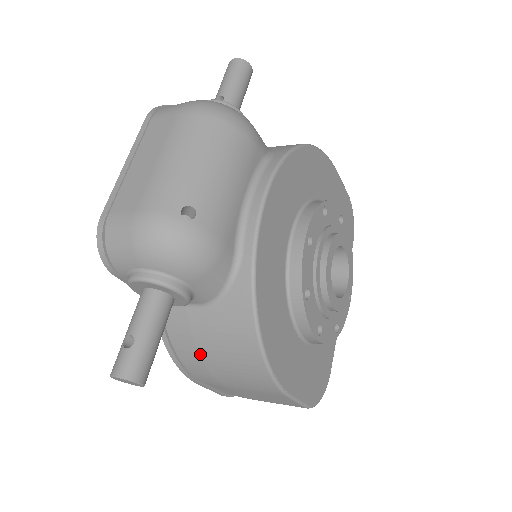
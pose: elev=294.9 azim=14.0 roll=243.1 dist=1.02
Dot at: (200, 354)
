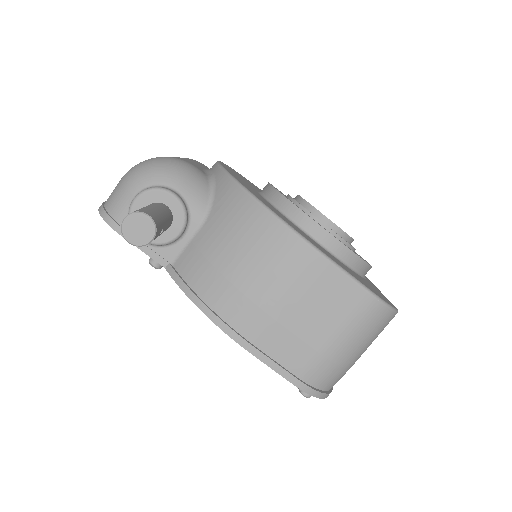
Dot at: (223, 273)
